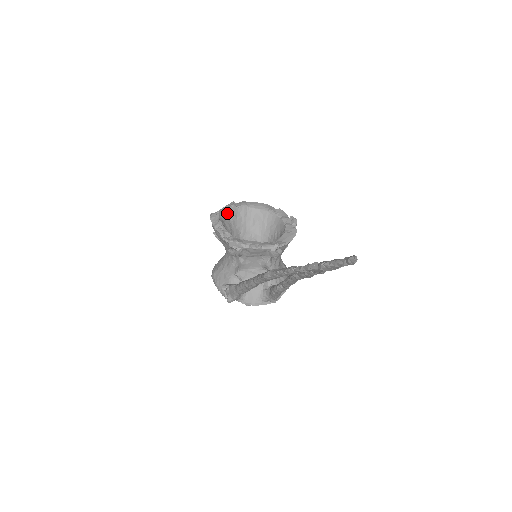
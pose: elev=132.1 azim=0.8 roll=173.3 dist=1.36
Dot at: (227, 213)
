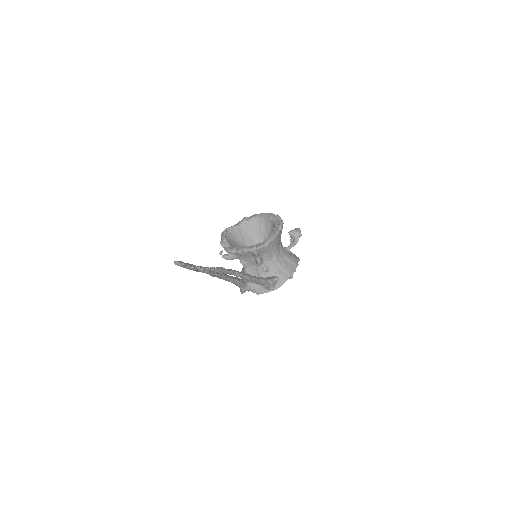
Dot at: (238, 227)
